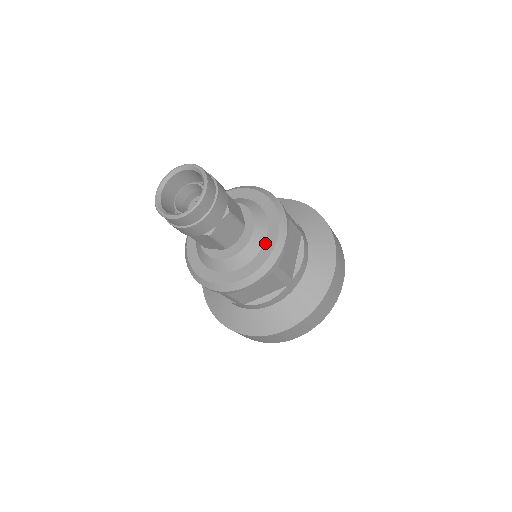
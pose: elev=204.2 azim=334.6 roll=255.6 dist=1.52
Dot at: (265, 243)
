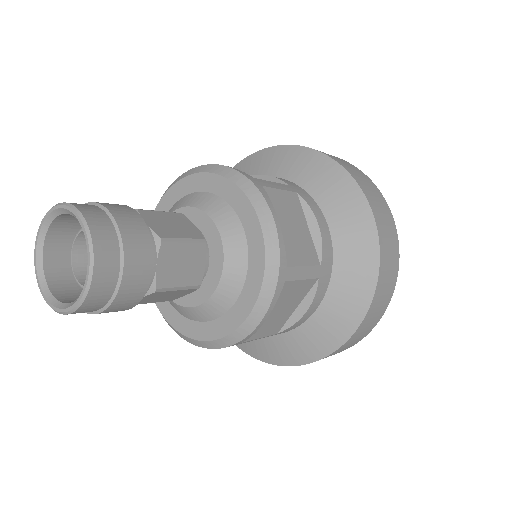
Dot at: (229, 311)
